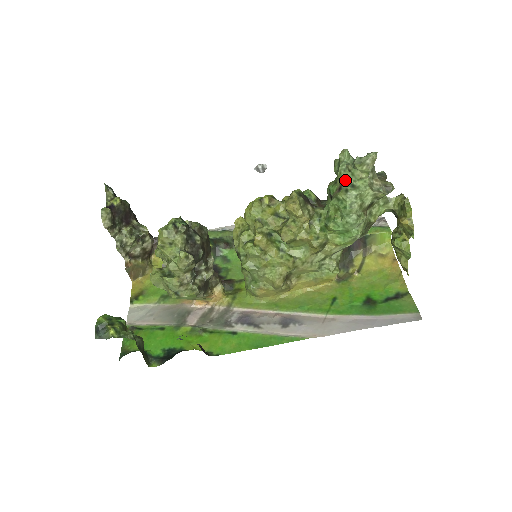
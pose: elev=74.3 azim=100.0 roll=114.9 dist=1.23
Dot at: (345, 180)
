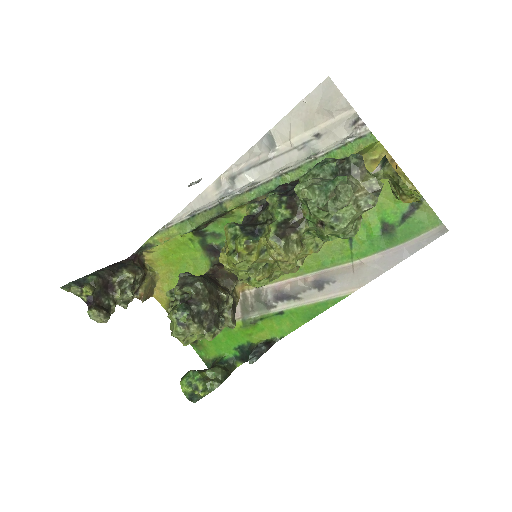
Dot at: (325, 220)
